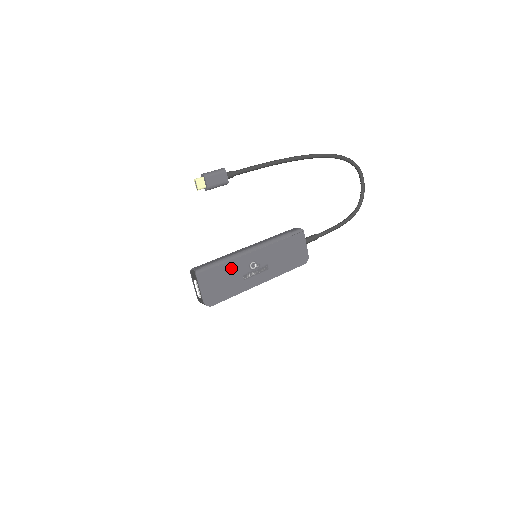
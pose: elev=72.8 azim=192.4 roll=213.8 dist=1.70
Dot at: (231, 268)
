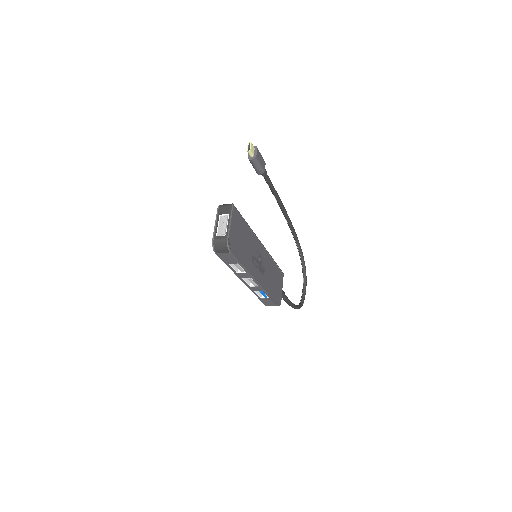
Dot at: (249, 237)
